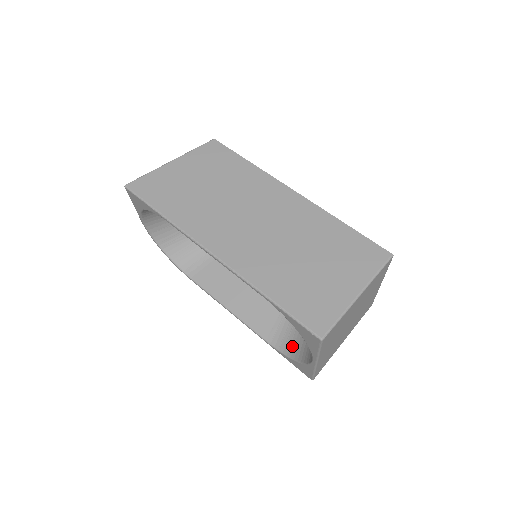
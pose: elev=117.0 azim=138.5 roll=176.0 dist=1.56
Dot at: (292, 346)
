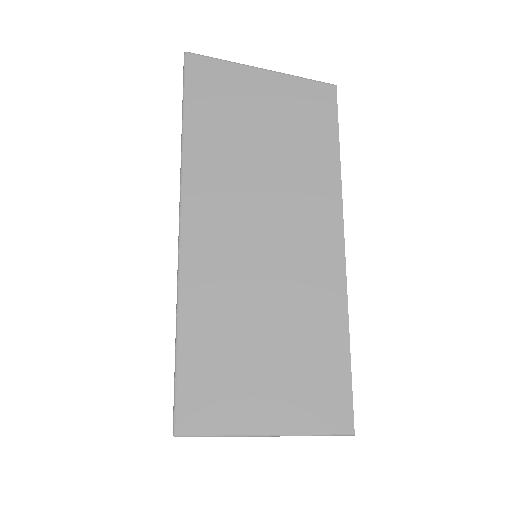
Dot at: occluded
